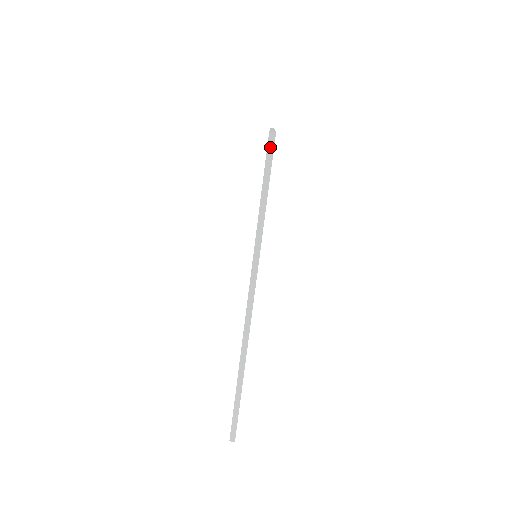
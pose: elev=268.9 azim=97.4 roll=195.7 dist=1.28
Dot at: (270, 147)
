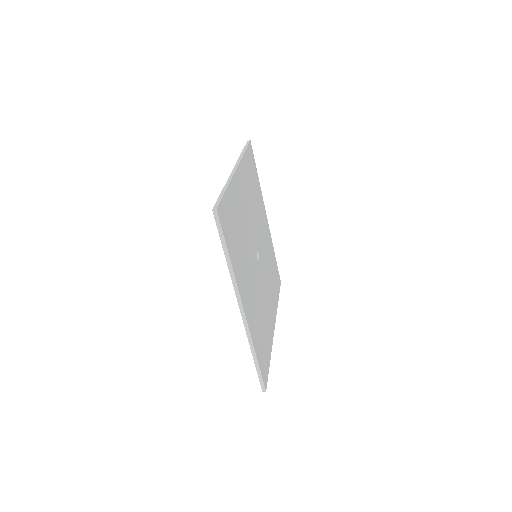
Dot at: (216, 218)
